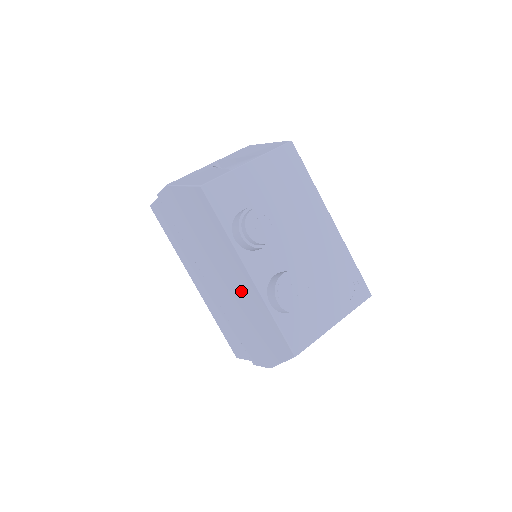
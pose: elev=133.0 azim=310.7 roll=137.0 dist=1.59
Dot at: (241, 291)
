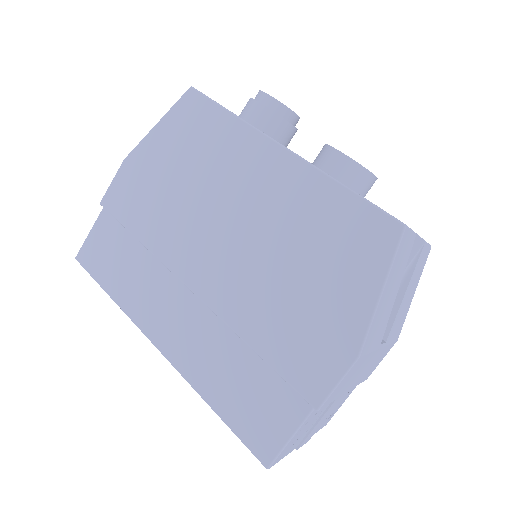
Dot at: (270, 208)
